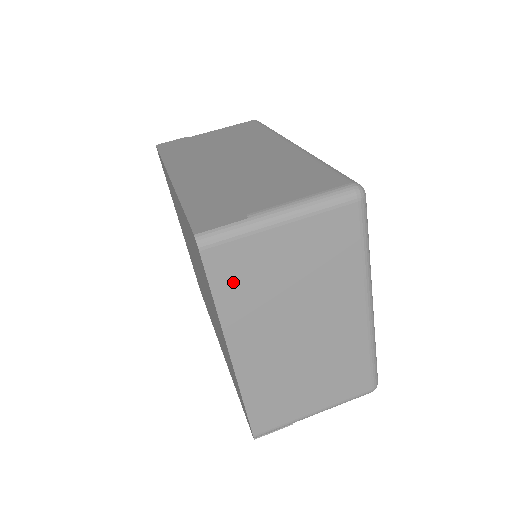
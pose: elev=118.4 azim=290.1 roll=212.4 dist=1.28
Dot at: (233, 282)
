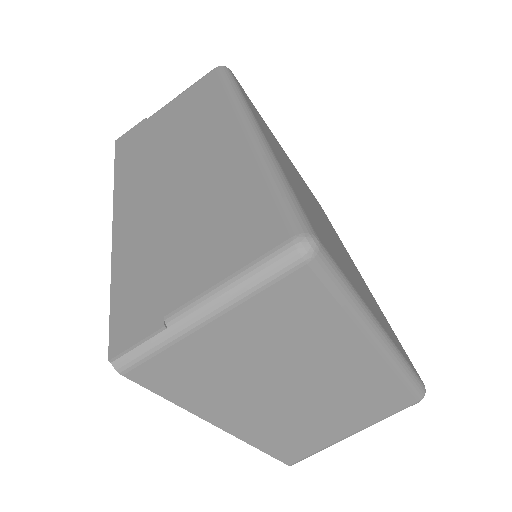
Dot at: (183, 383)
